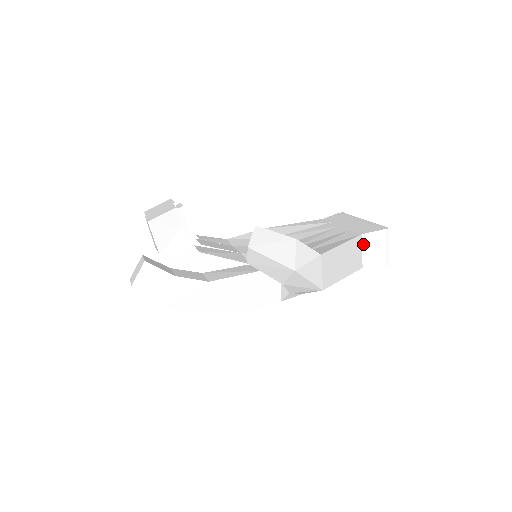
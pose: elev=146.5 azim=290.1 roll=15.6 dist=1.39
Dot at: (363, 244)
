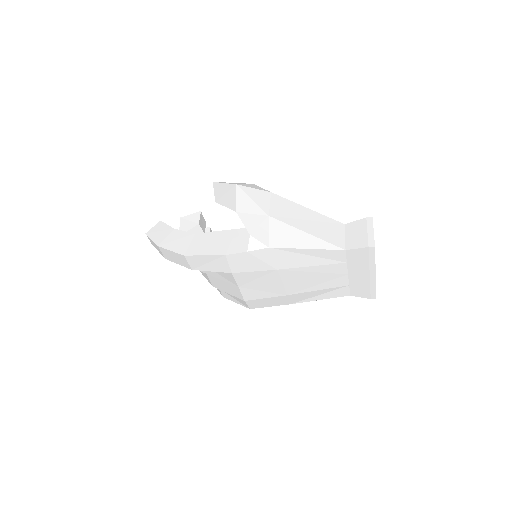
Dot at: (346, 231)
